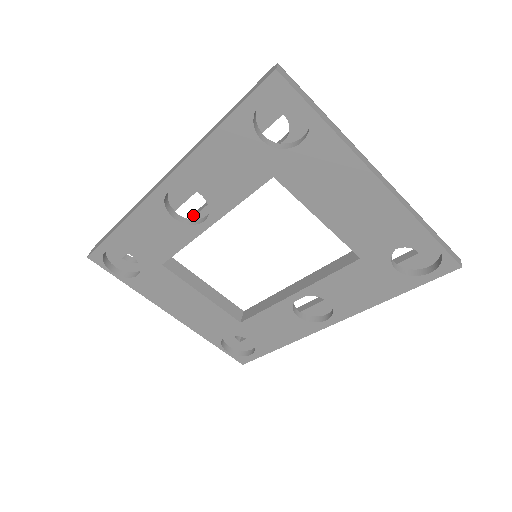
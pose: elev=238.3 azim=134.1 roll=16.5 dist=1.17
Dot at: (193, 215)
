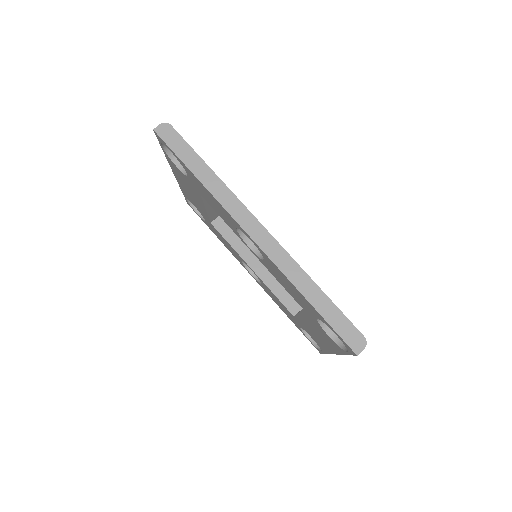
Dot at: occluded
